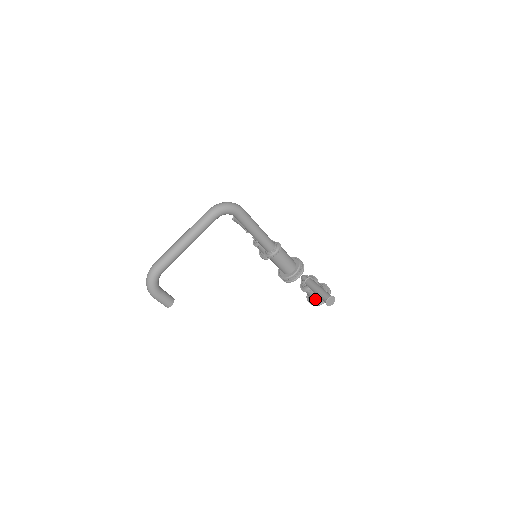
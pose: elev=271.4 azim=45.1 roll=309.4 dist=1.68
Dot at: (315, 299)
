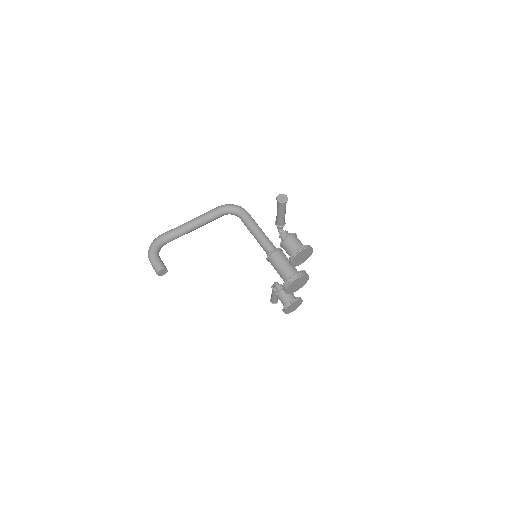
Dot at: occluded
